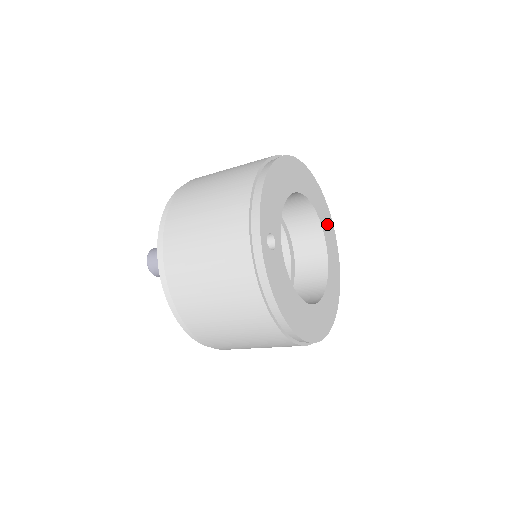
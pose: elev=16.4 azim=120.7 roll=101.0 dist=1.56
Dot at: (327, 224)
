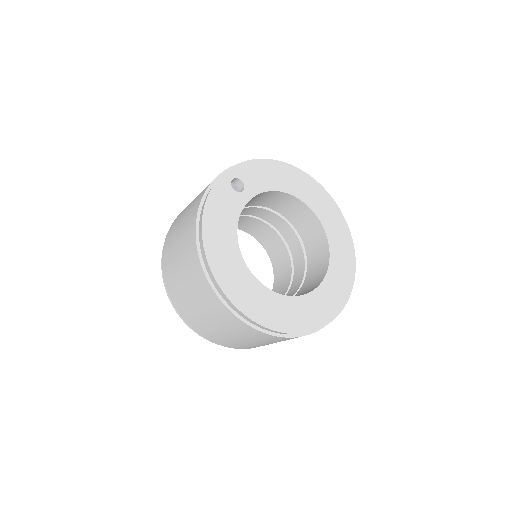
Dot at: (342, 271)
